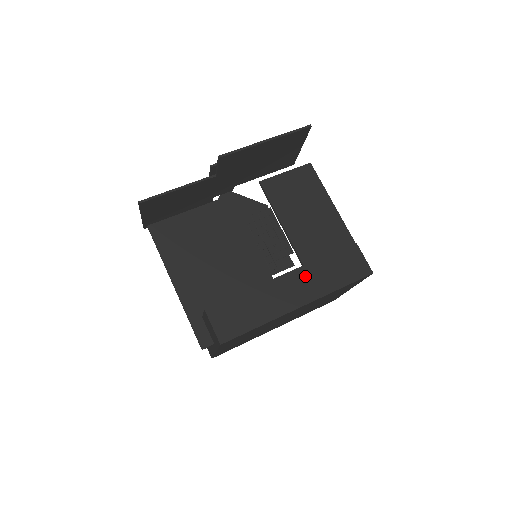
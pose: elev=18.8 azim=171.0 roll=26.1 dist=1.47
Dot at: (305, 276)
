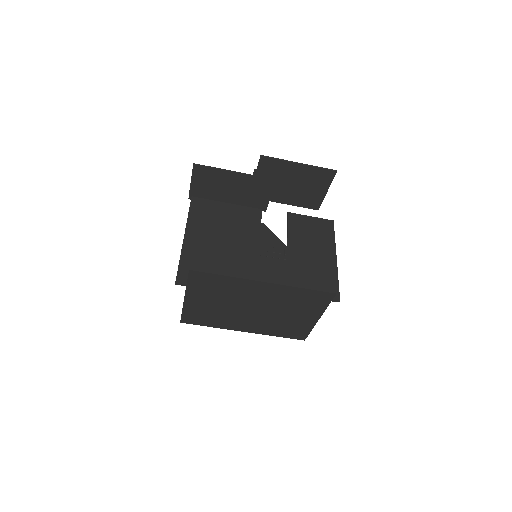
Dot at: (281, 266)
